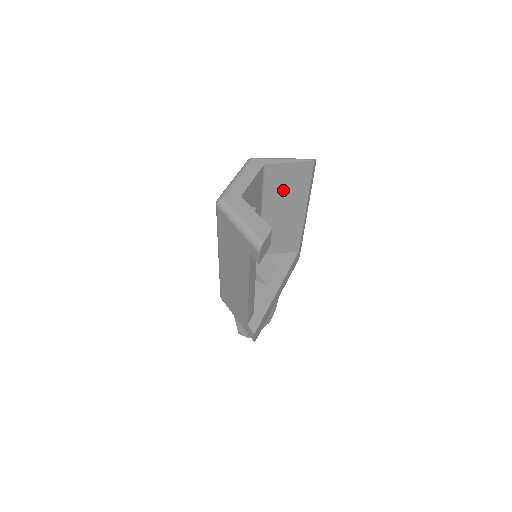
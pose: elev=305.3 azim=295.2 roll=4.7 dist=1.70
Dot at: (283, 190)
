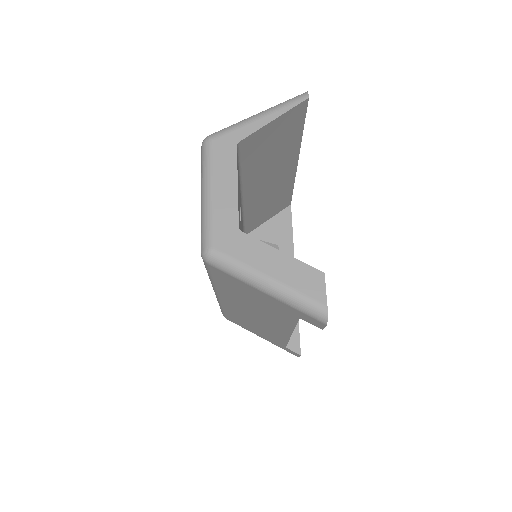
Dot at: (267, 157)
